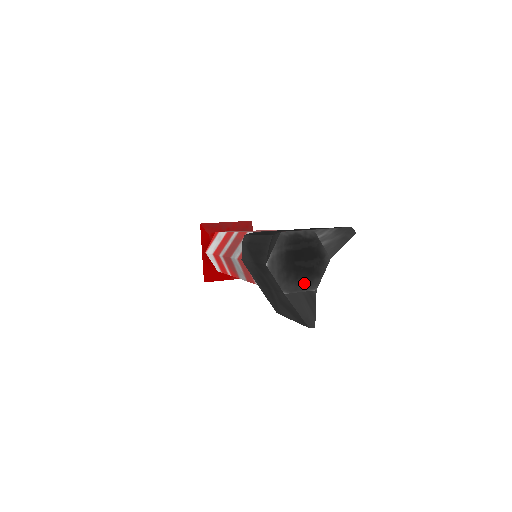
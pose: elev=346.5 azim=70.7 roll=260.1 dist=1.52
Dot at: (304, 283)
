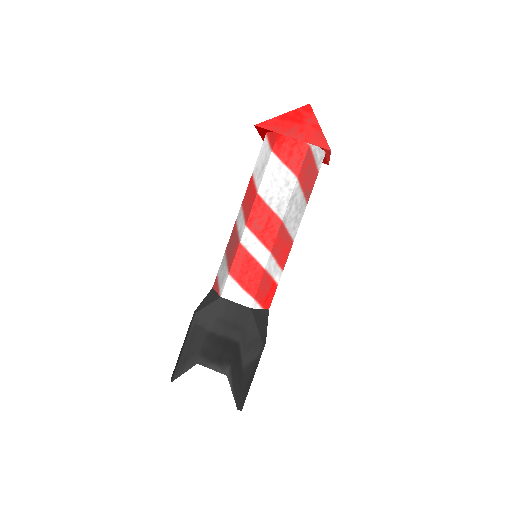
Dot at: occluded
